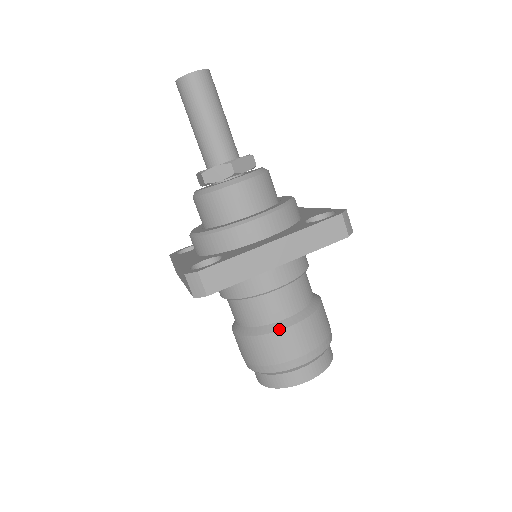
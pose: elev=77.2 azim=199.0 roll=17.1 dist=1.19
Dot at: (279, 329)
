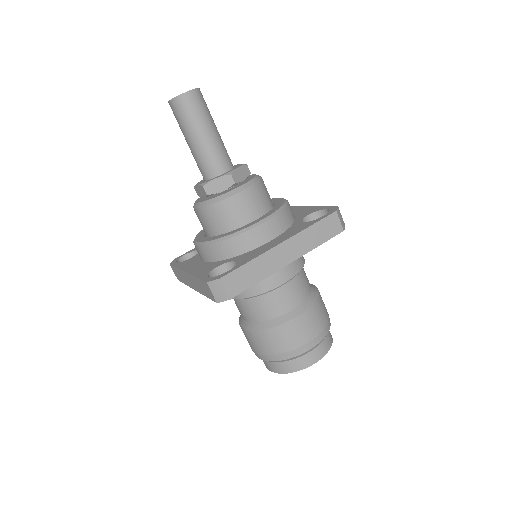
Dot at: (288, 320)
